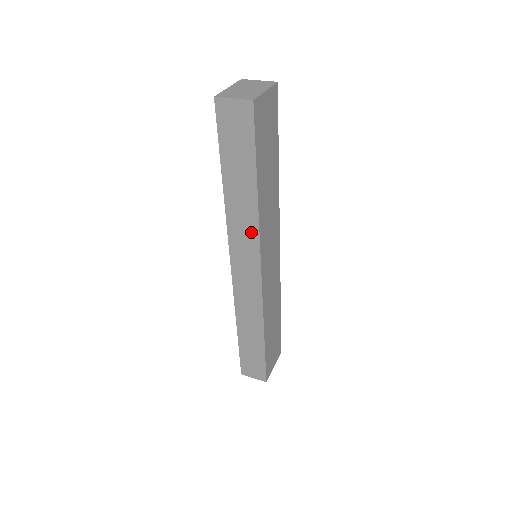
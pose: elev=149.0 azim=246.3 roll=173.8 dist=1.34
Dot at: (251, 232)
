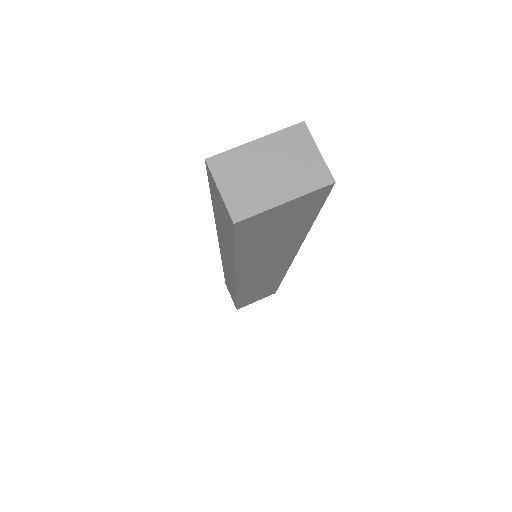
Dot at: (231, 265)
